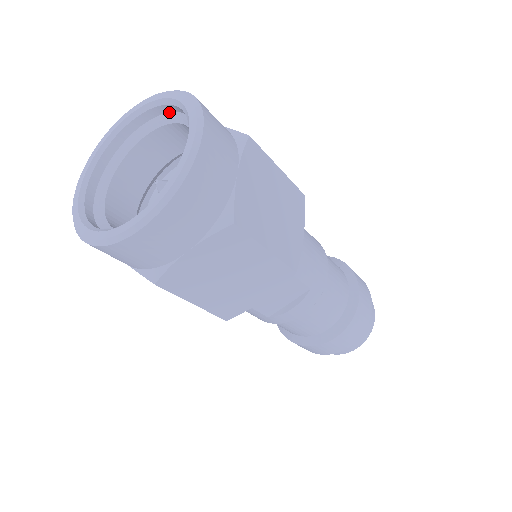
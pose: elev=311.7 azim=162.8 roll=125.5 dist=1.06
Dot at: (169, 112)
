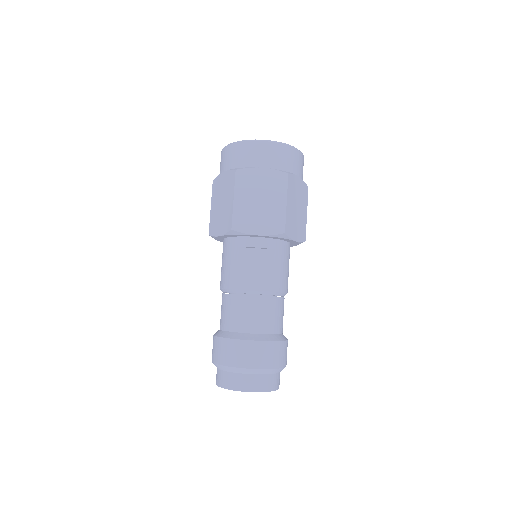
Dot at: occluded
